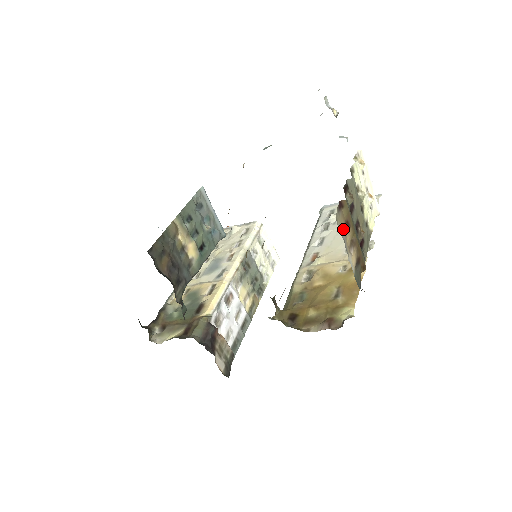
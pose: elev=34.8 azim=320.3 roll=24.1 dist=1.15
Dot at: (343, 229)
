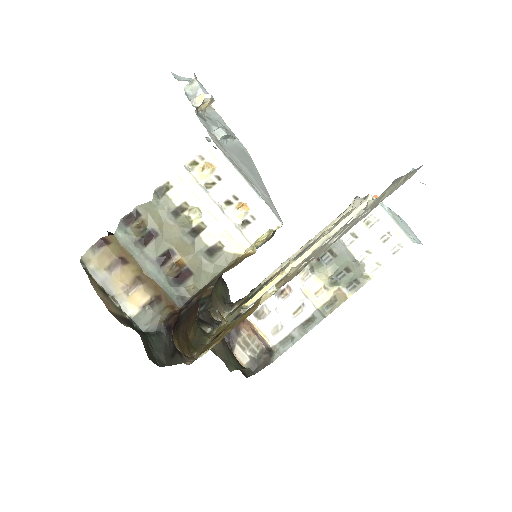
Dot at: (105, 268)
